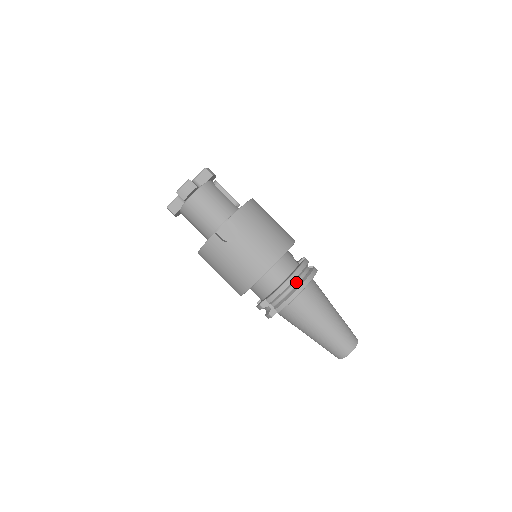
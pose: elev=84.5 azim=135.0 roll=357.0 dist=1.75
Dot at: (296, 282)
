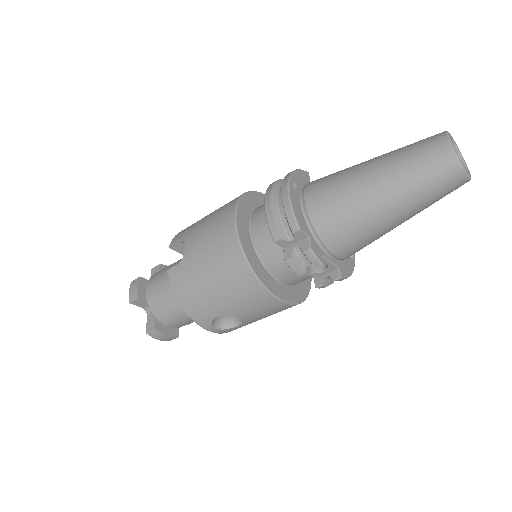
Dot at: (280, 191)
